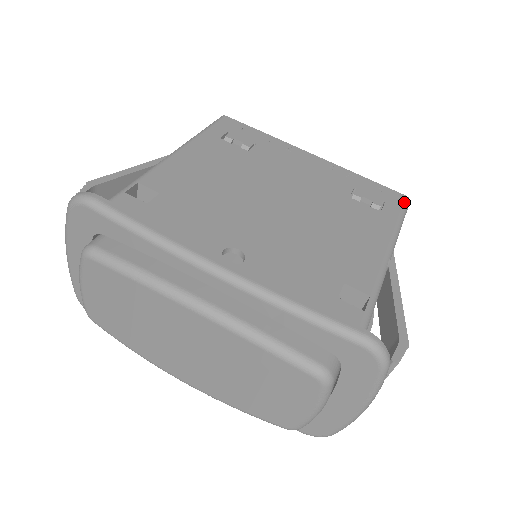
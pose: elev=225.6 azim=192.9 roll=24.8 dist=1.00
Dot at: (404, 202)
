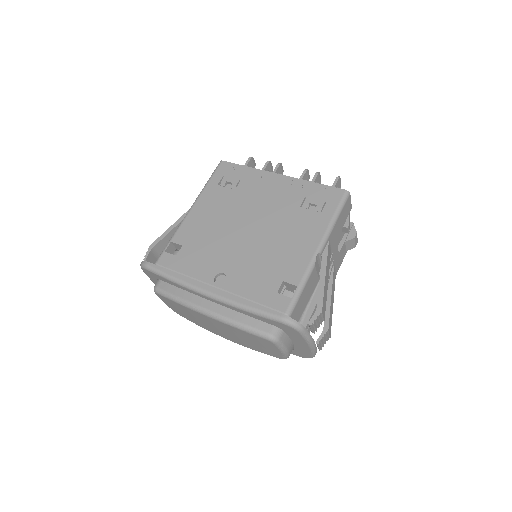
Dot at: (342, 197)
